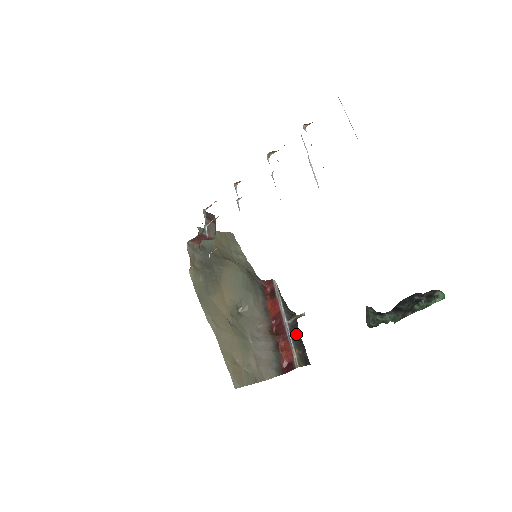
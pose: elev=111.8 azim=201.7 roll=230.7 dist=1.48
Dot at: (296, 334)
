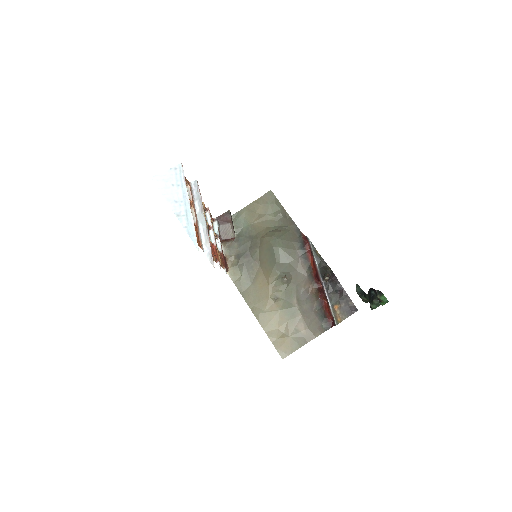
Dot at: (336, 288)
